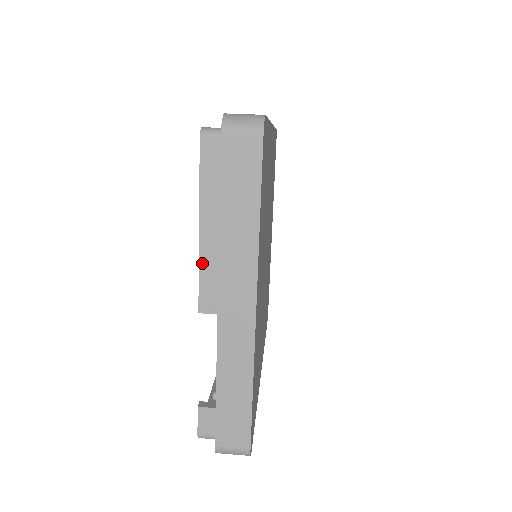
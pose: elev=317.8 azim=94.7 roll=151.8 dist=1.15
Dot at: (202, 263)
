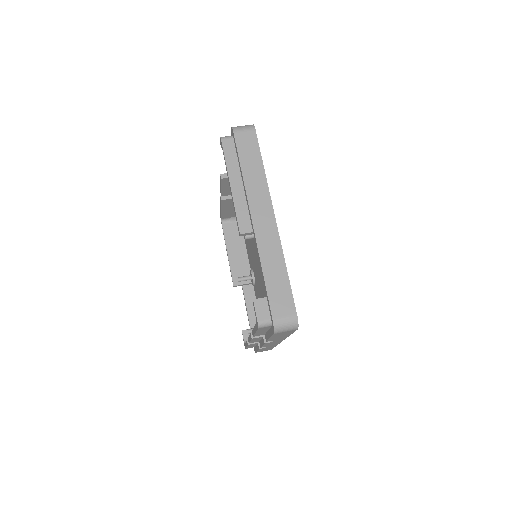
Dot at: (236, 204)
